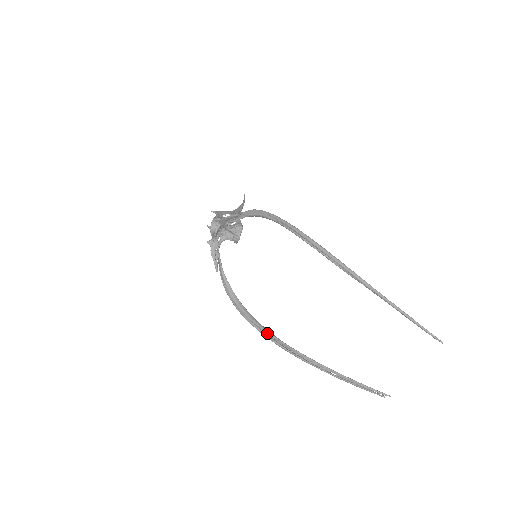
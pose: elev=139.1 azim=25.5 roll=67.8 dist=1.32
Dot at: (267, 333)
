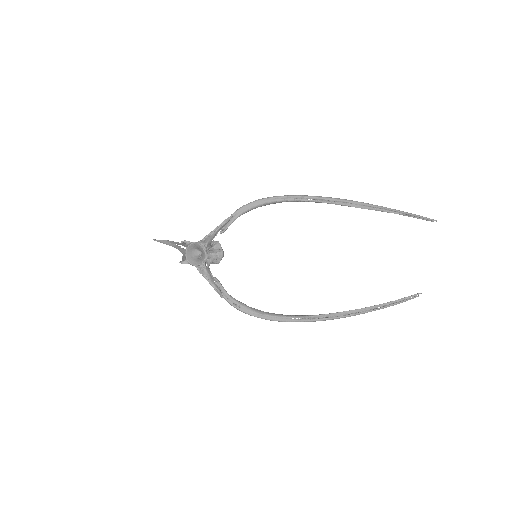
Dot at: (310, 317)
